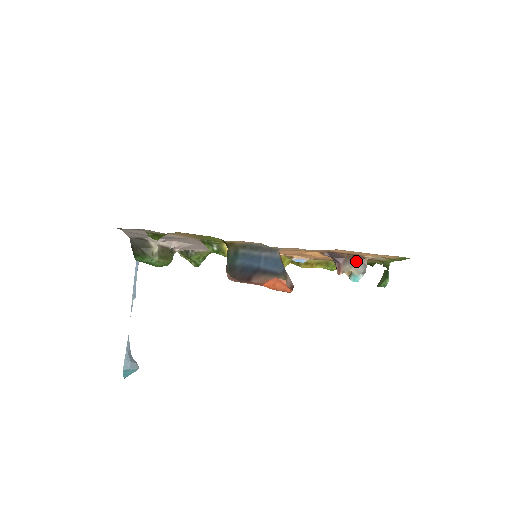
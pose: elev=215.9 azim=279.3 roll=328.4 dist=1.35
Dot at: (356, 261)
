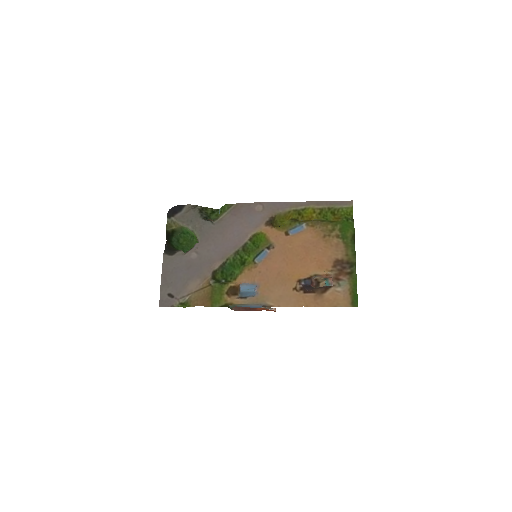
Dot at: (324, 286)
